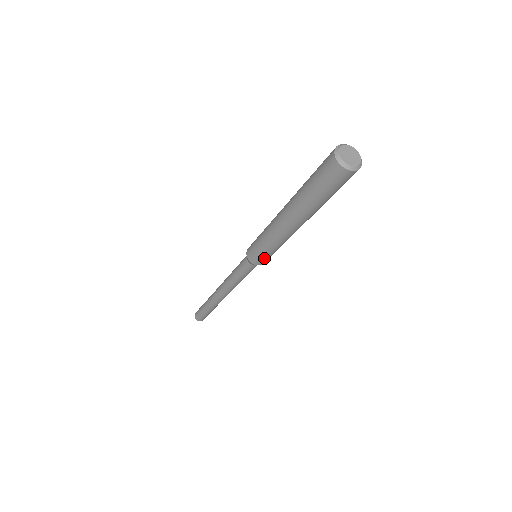
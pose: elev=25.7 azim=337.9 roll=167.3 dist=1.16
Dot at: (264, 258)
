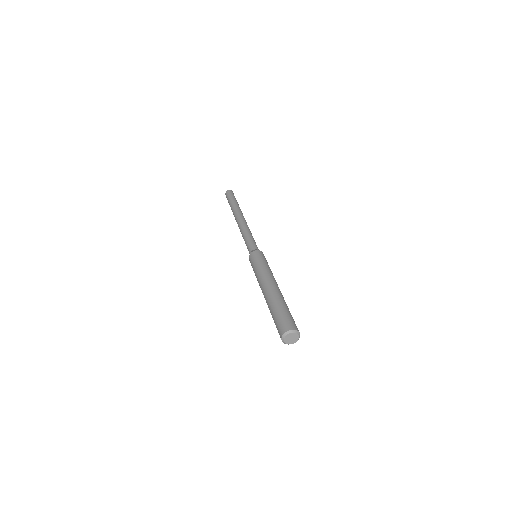
Dot at: occluded
